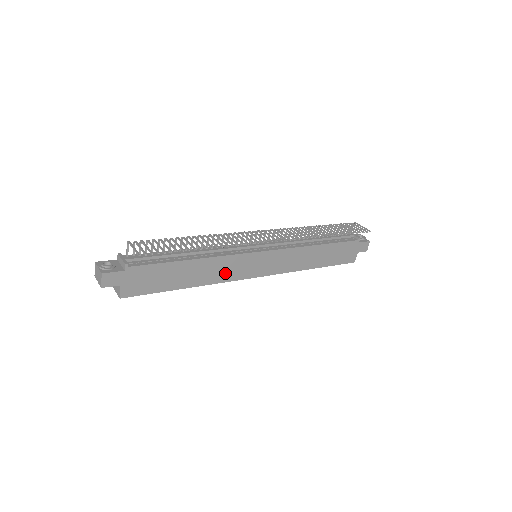
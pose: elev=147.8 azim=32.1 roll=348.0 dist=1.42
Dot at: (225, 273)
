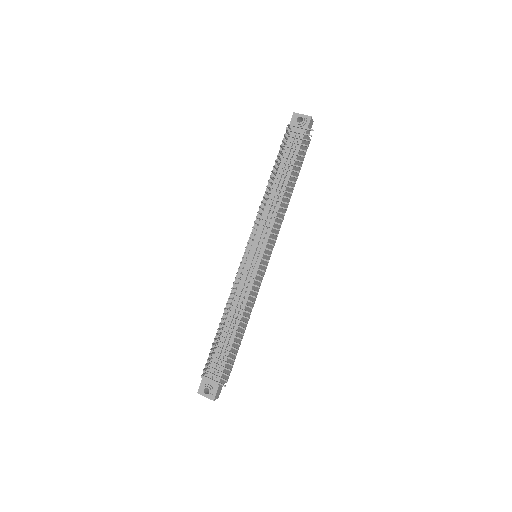
Dot at: (254, 295)
